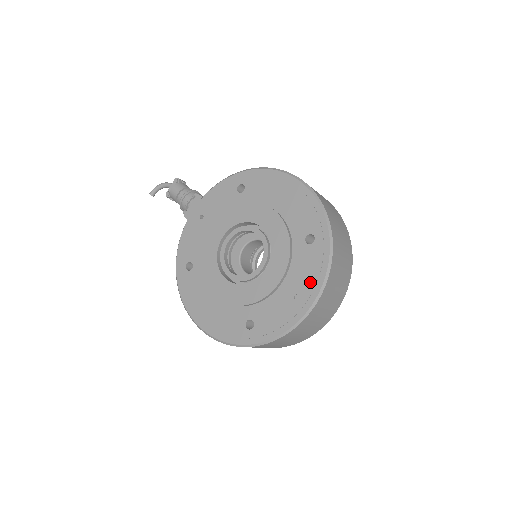
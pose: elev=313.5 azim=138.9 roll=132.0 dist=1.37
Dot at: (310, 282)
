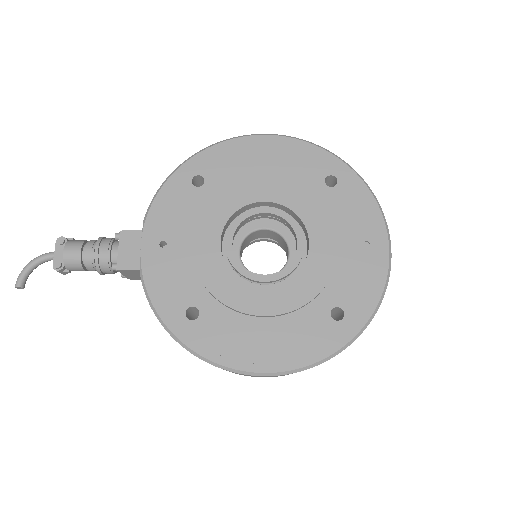
Dot at: (368, 220)
